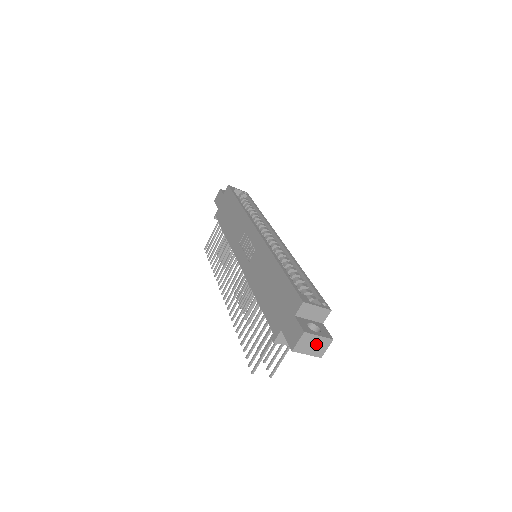
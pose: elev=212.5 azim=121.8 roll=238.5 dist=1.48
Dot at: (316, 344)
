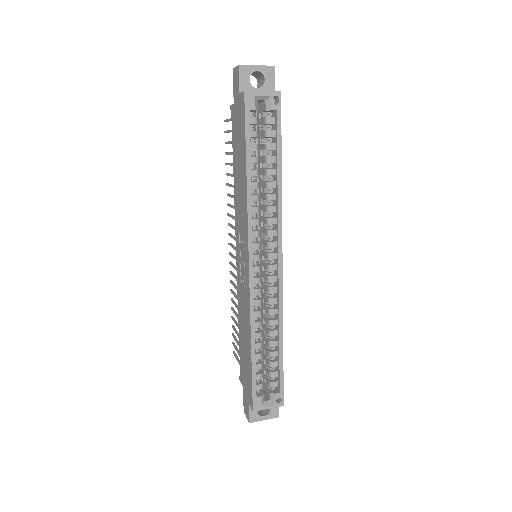
Dot at: occluded
